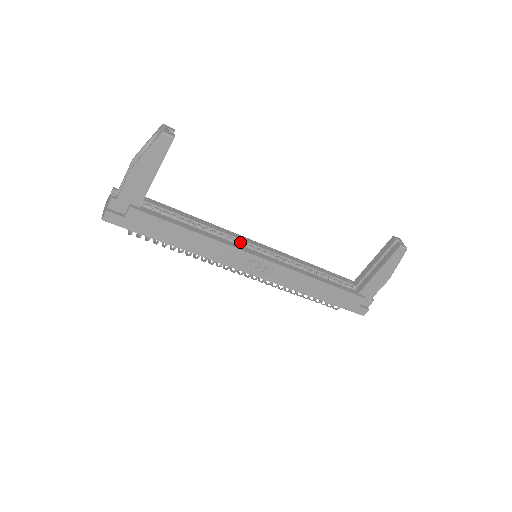
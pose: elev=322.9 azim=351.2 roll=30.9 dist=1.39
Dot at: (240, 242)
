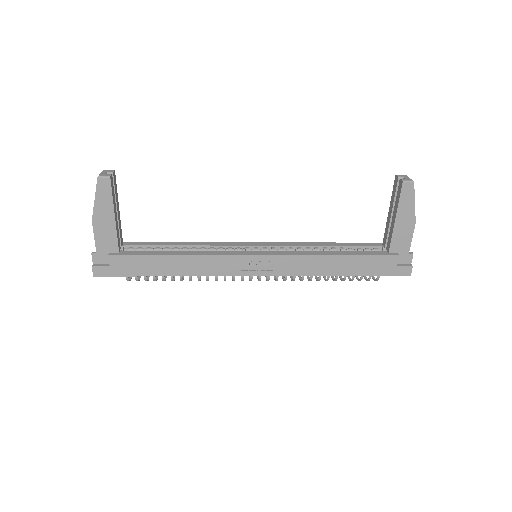
Dot at: (234, 249)
